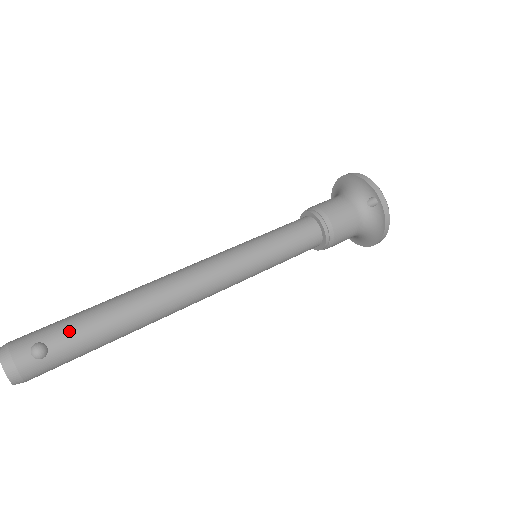
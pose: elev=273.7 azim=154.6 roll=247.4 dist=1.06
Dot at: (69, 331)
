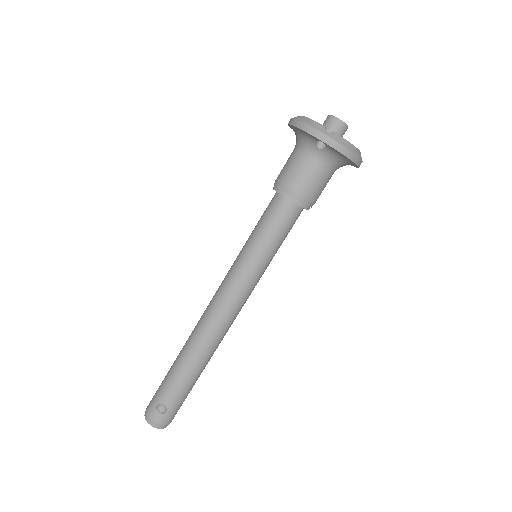
Dot at: (168, 390)
